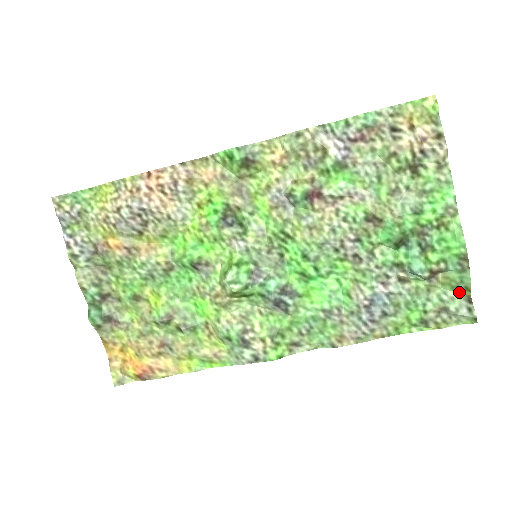
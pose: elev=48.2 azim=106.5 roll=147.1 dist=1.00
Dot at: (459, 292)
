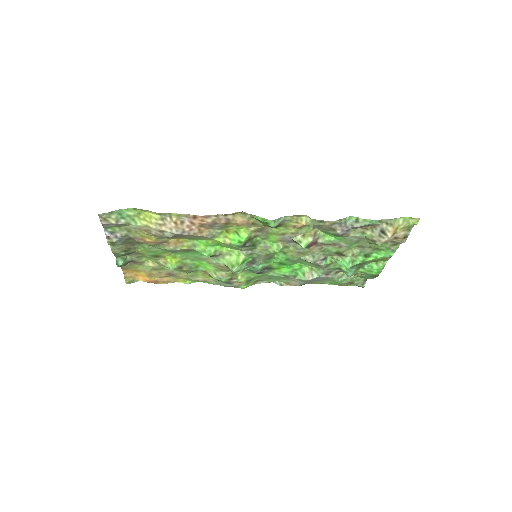
Dot at: (363, 278)
